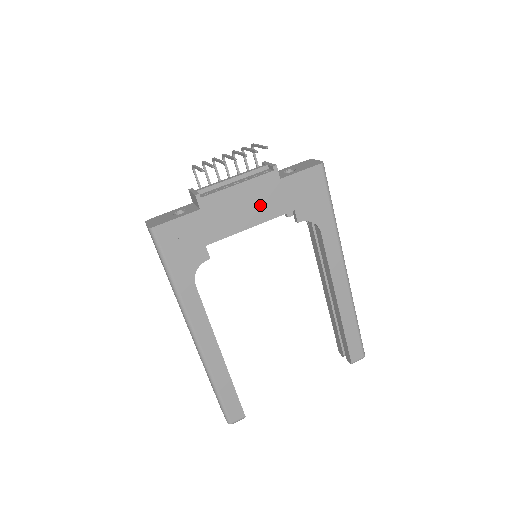
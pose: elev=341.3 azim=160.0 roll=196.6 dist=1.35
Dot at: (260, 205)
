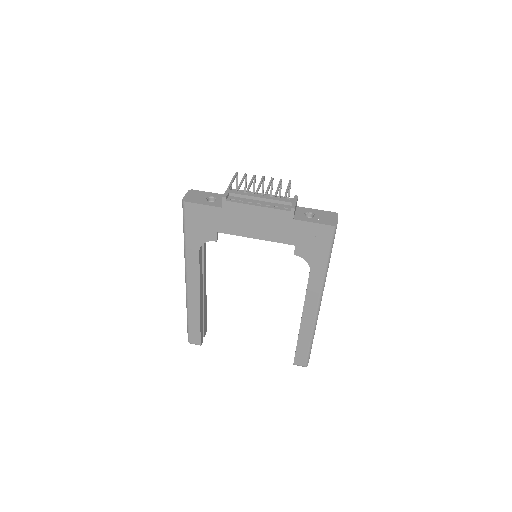
Dot at: (269, 228)
